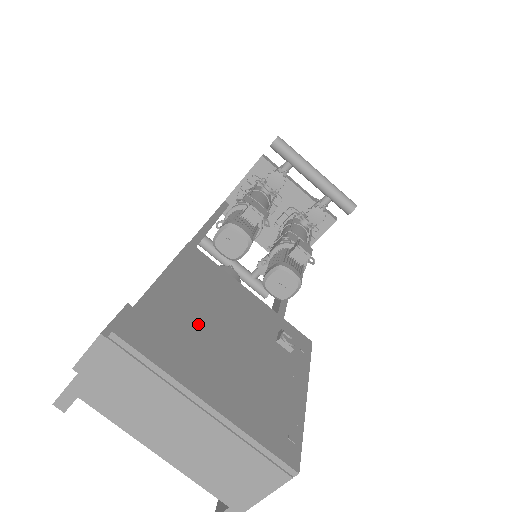
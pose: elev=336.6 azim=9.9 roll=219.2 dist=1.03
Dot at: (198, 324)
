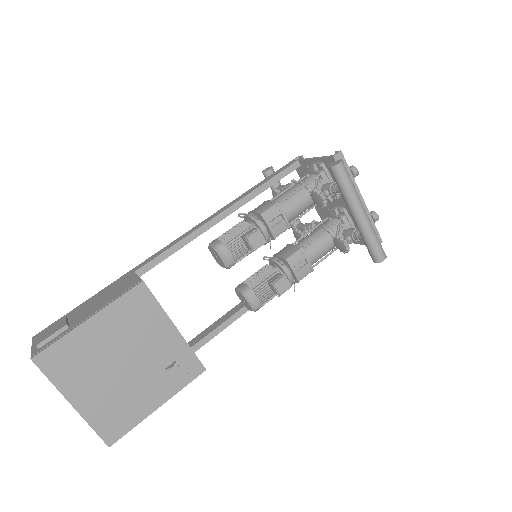
Dot at: (100, 354)
